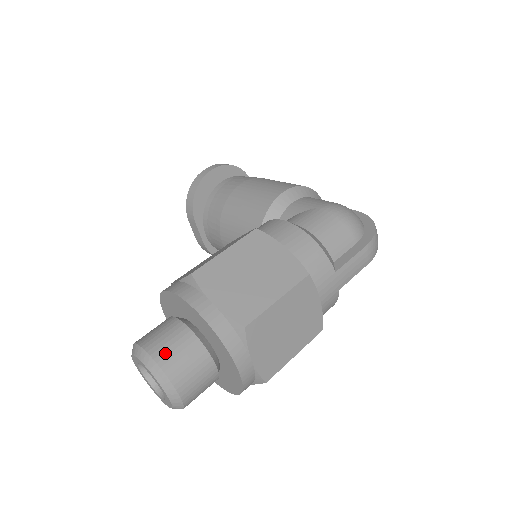
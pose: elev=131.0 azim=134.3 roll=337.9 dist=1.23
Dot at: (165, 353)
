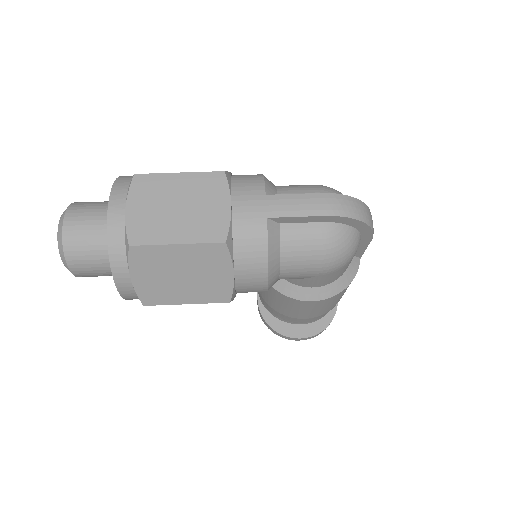
Dot at: (85, 202)
